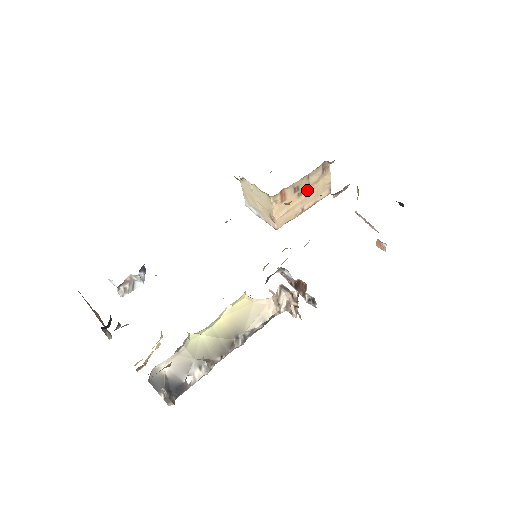
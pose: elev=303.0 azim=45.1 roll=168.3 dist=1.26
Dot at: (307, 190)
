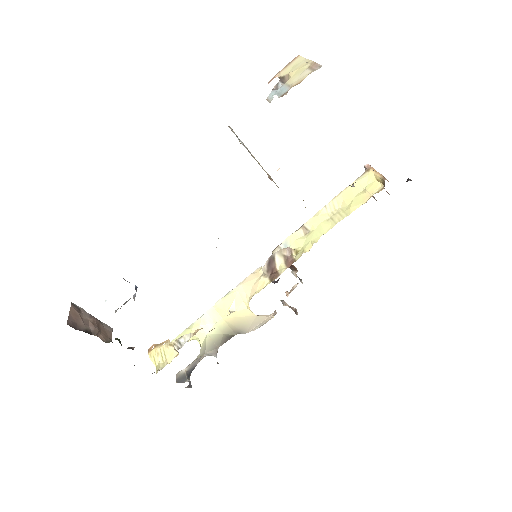
Dot at: occluded
